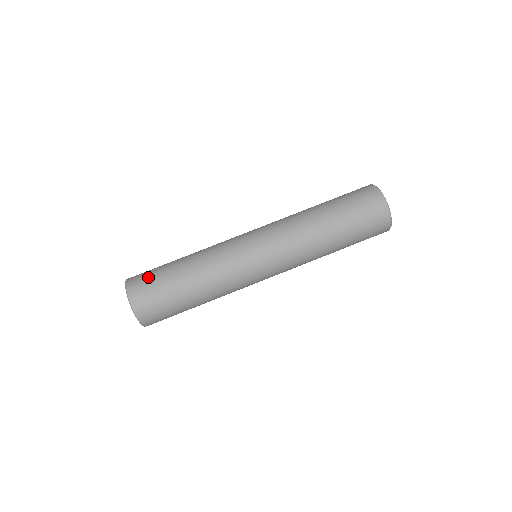
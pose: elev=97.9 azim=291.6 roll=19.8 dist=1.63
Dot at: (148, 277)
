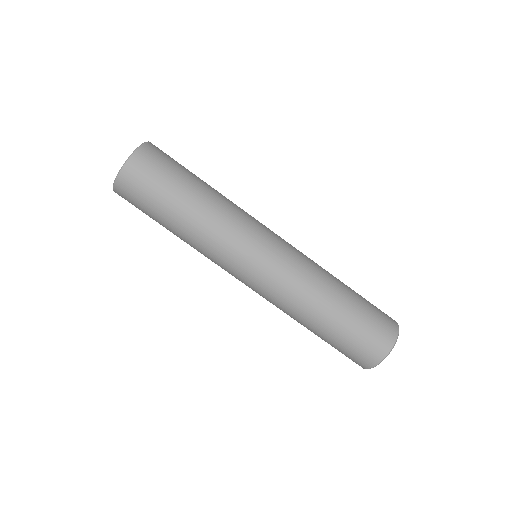
Dot at: occluded
